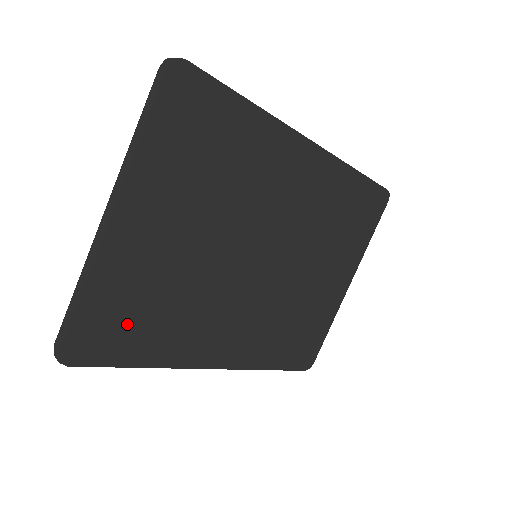
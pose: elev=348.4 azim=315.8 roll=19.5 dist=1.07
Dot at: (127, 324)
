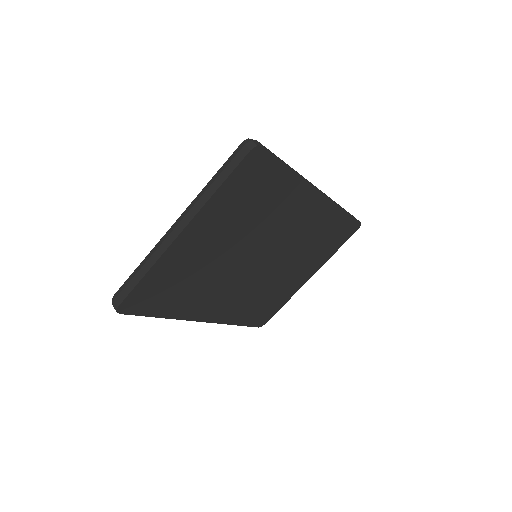
Dot at: (163, 293)
